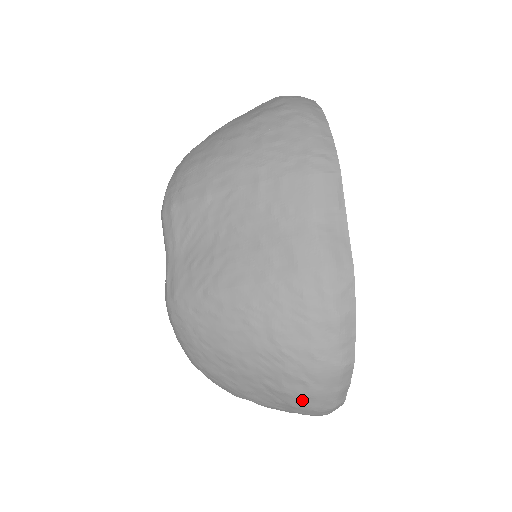
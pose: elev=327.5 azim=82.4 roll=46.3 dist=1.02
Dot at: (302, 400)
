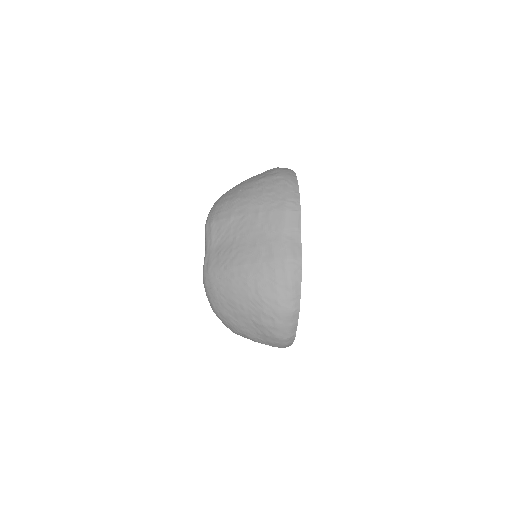
Dot at: (272, 330)
